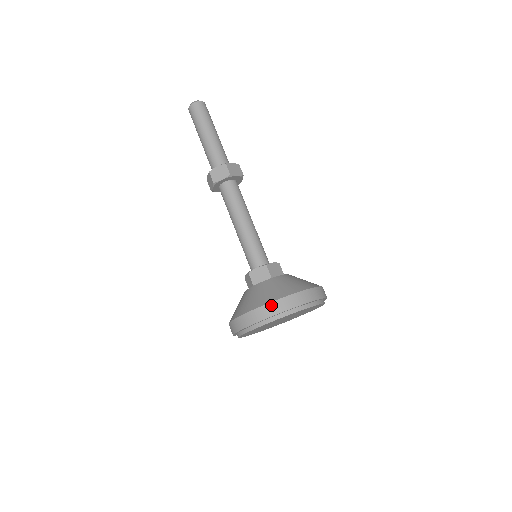
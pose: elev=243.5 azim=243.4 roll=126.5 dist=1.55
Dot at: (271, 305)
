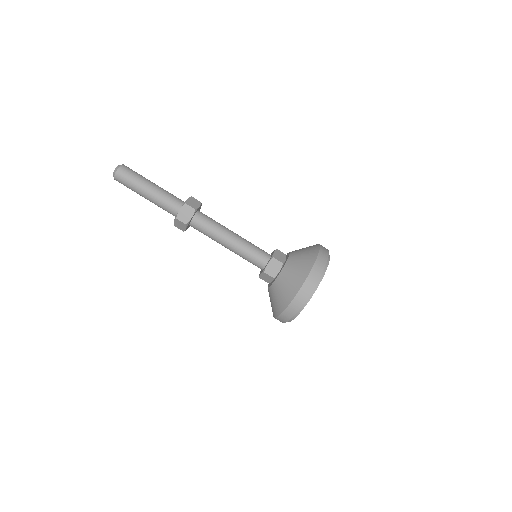
Dot at: (282, 316)
